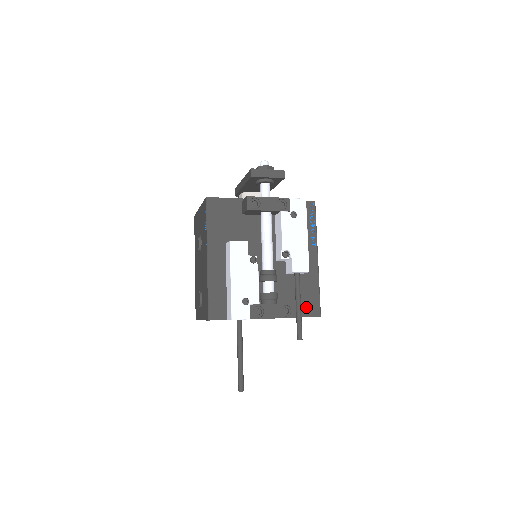
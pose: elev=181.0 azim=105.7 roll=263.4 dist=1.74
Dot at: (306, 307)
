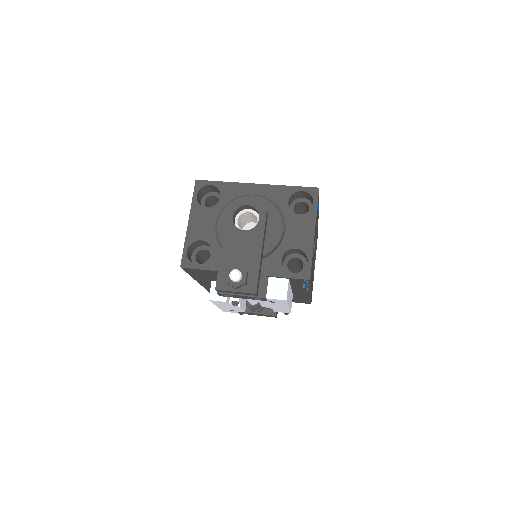
Dot at: (296, 301)
